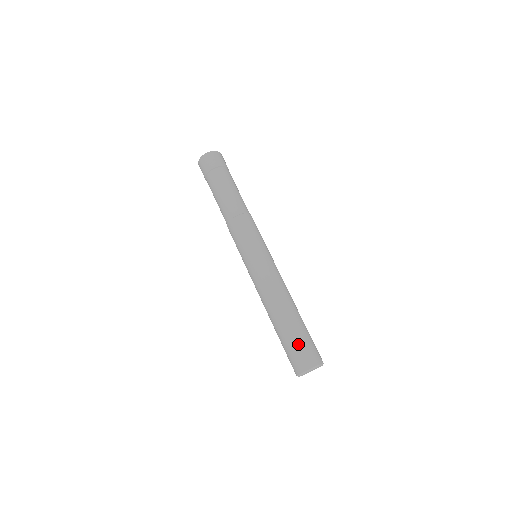
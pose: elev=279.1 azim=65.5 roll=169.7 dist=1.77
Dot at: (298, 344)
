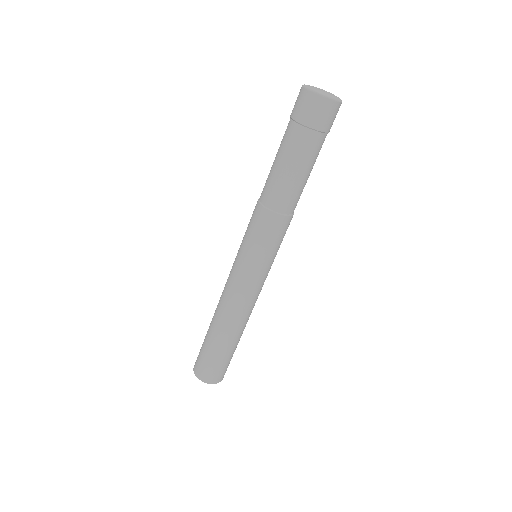
Dot at: (208, 360)
